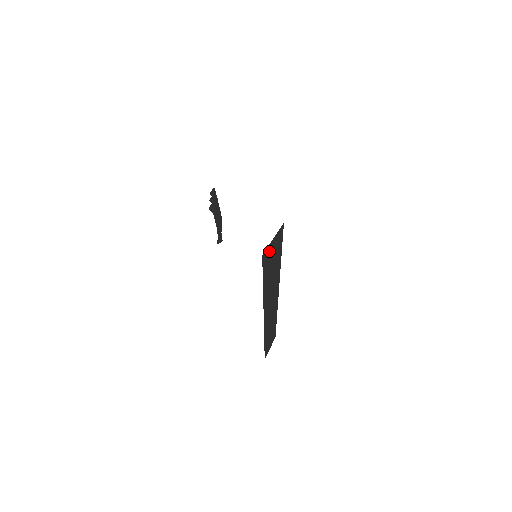
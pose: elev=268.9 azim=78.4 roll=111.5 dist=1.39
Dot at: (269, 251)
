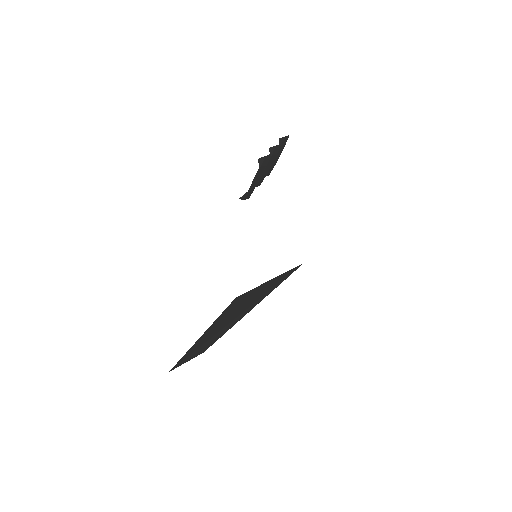
Dot at: (254, 290)
